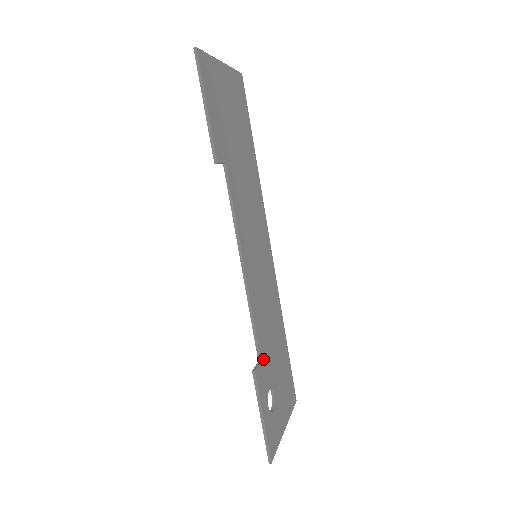
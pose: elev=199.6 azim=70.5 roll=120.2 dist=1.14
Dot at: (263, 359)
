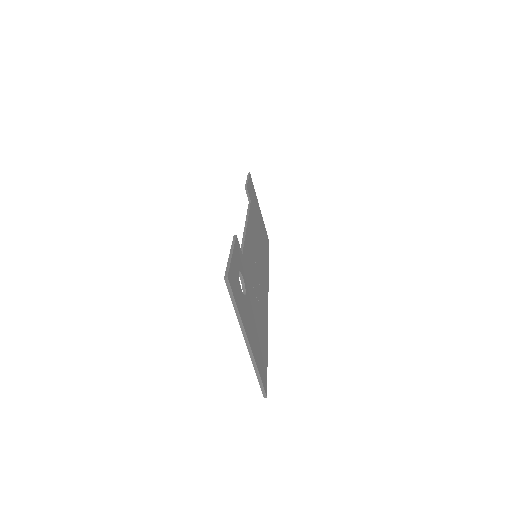
Dot at: (244, 261)
